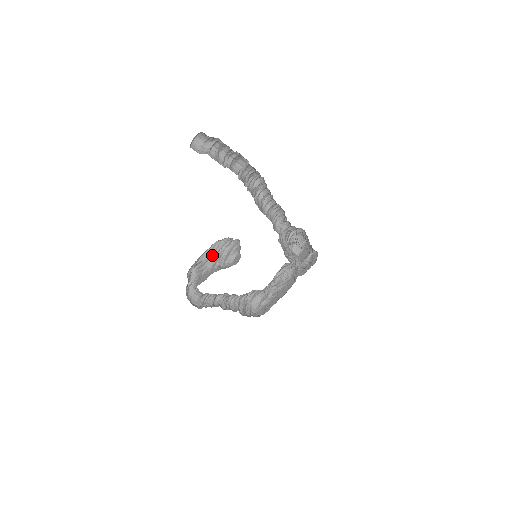
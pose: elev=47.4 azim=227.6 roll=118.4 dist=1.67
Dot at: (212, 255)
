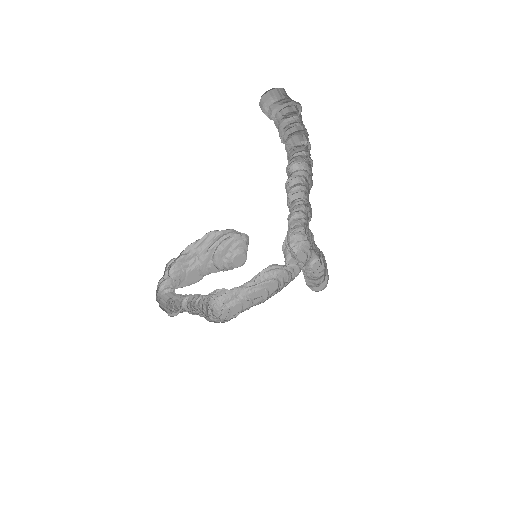
Dot at: (204, 248)
